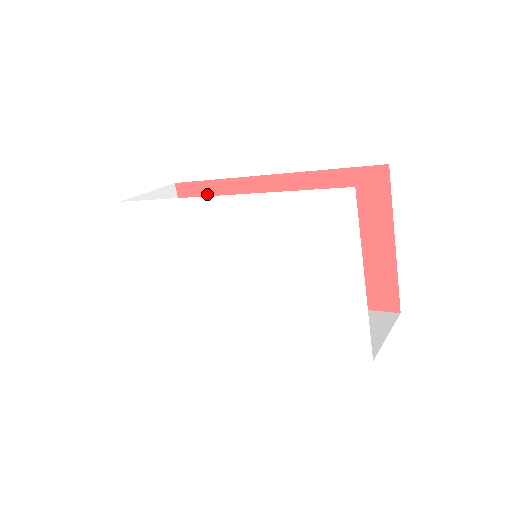
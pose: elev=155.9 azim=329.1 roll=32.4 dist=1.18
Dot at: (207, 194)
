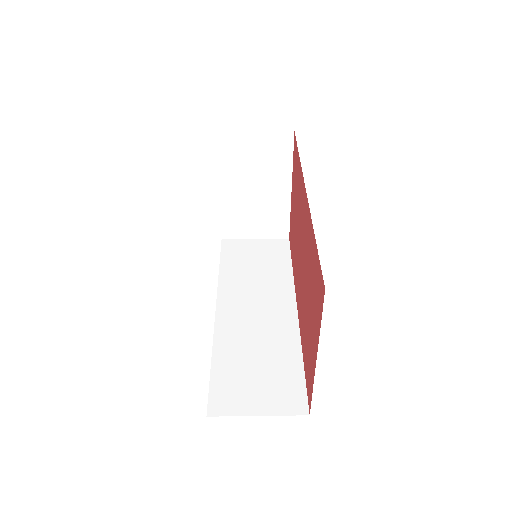
Dot at: (297, 163)
